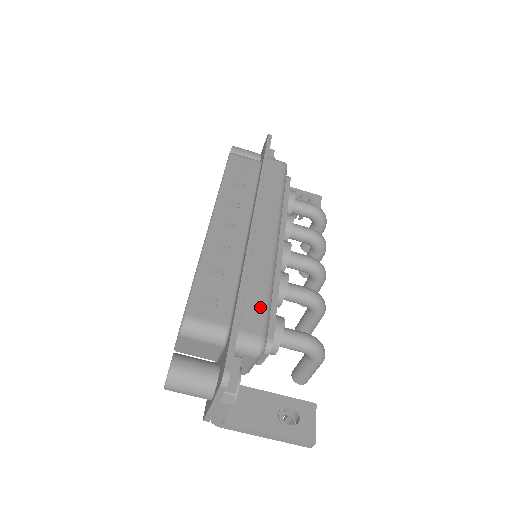
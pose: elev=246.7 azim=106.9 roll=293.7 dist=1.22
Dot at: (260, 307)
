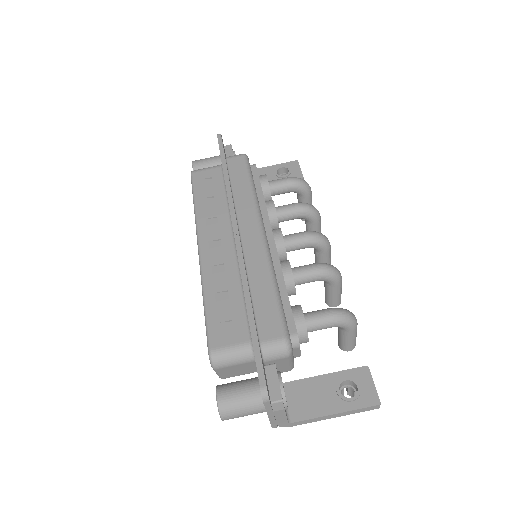
Dot at: (271, 310)
